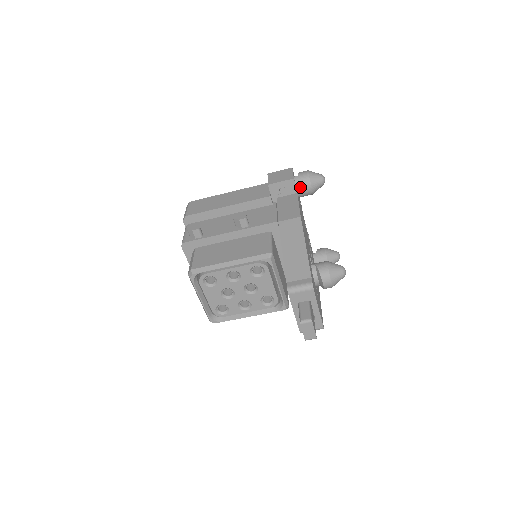
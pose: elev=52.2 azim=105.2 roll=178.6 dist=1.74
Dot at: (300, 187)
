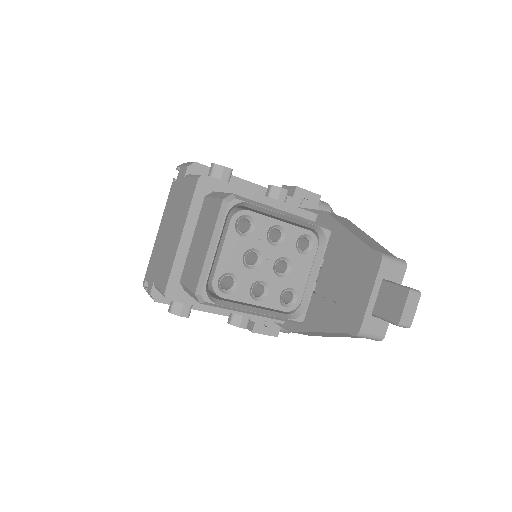
Dot at: (321, 209)
